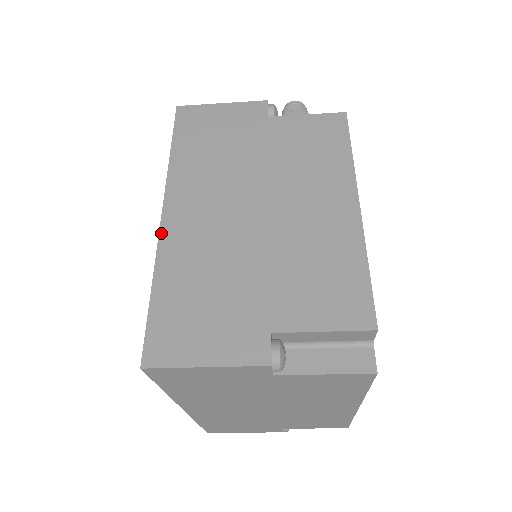
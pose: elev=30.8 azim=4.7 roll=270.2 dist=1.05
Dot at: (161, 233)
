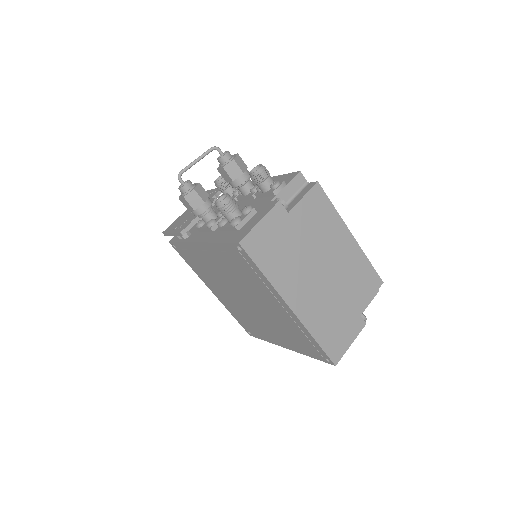
Dot at: (299, 318)
